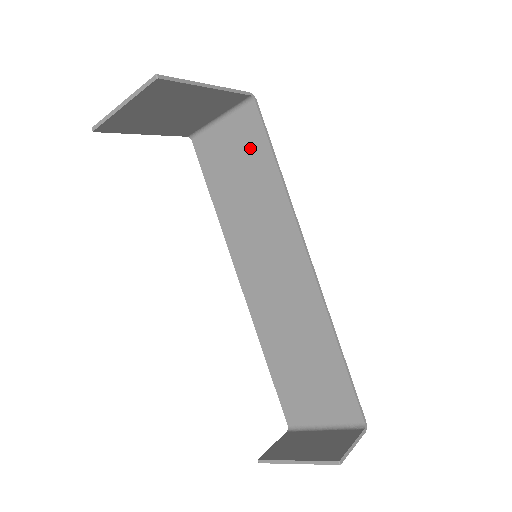
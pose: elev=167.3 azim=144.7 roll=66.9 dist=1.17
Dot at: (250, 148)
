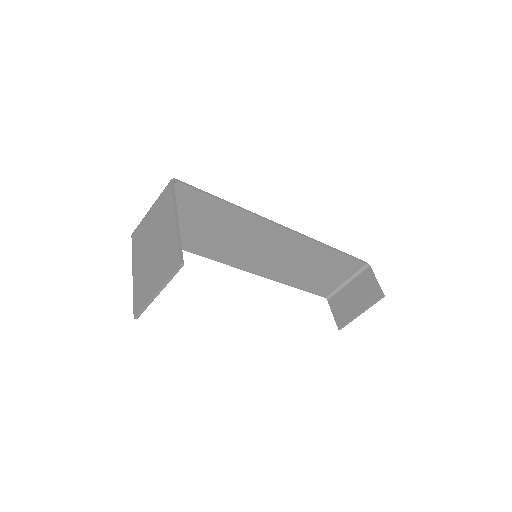
Dot at: (196, 208)
